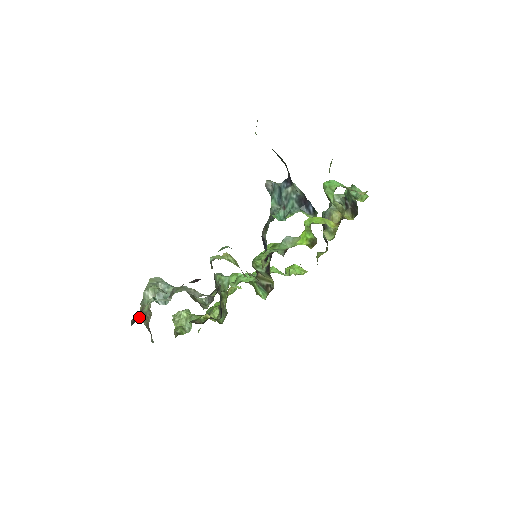
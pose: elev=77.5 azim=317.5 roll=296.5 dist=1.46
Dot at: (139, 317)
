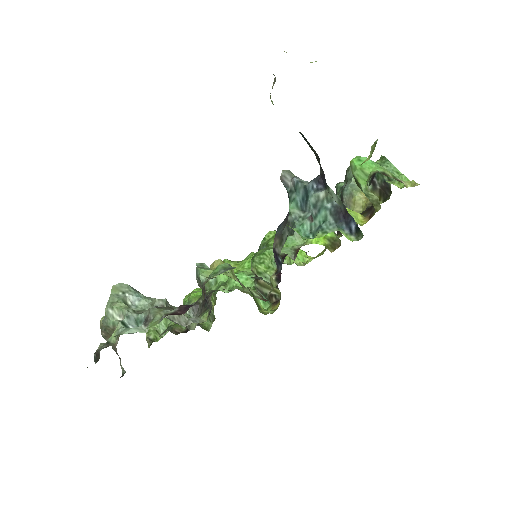
Dot at: (101, 334)
